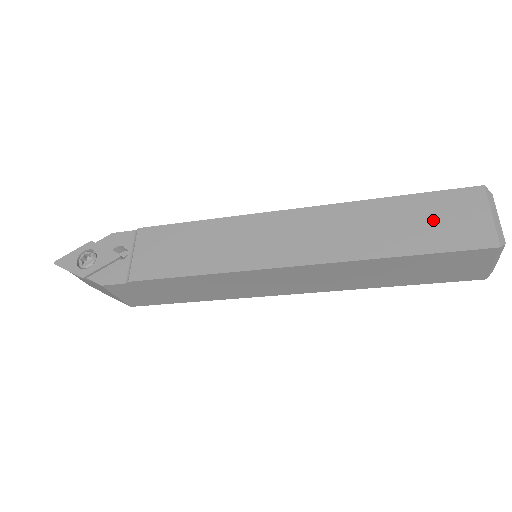
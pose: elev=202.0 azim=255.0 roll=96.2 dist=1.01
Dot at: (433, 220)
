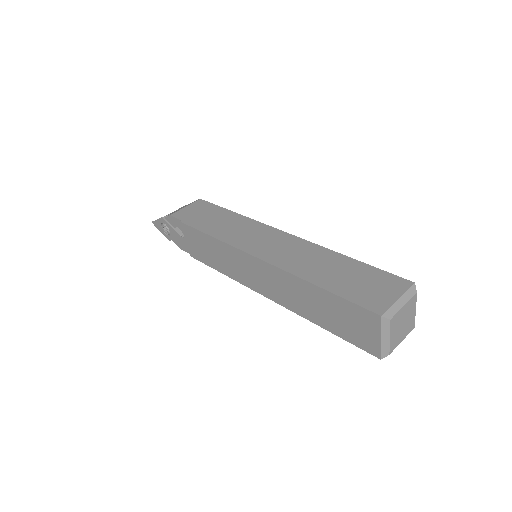
Dot at: (343, 319)
